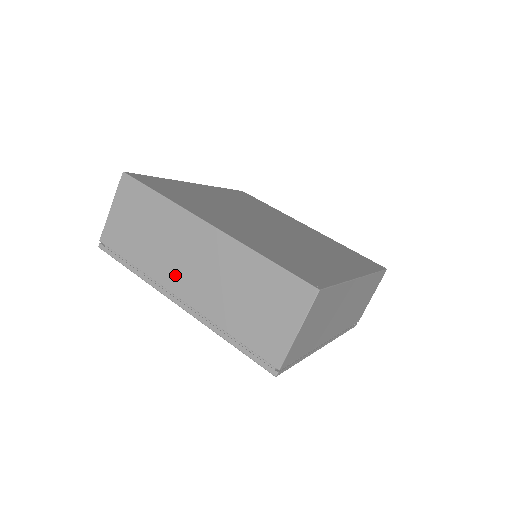
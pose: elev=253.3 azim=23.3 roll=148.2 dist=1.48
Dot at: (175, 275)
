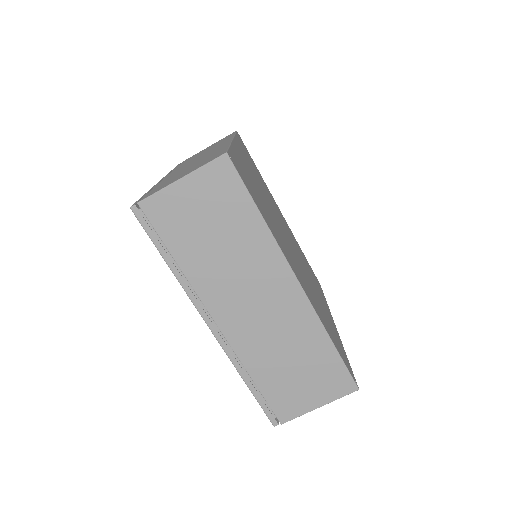
Dot at: (226, 302)
